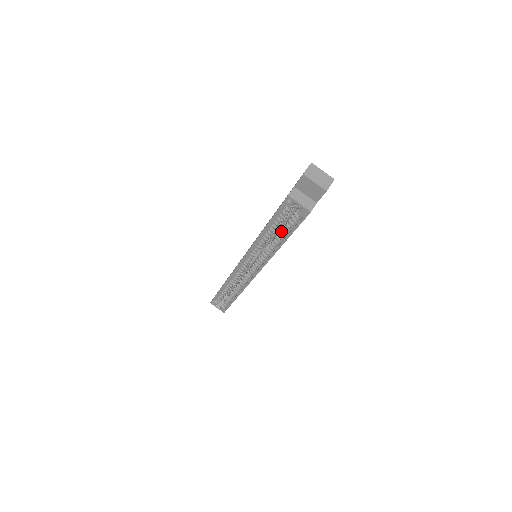
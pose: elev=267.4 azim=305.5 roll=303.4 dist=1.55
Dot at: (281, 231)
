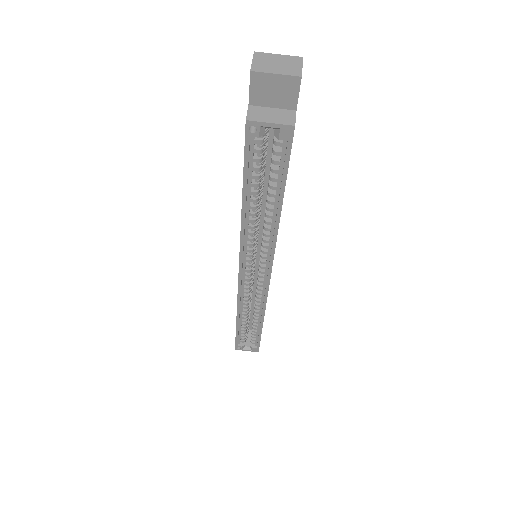
Dot at: (268, 192)
